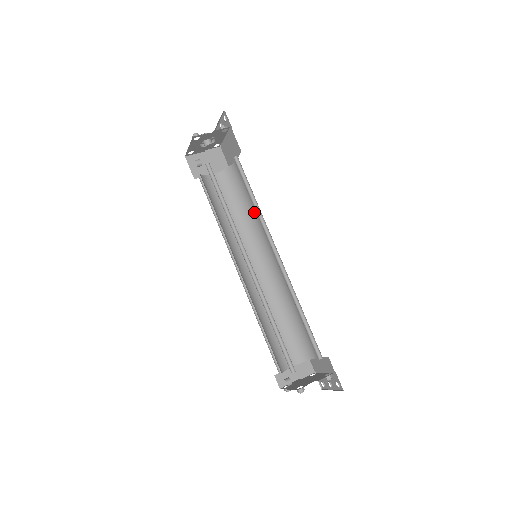
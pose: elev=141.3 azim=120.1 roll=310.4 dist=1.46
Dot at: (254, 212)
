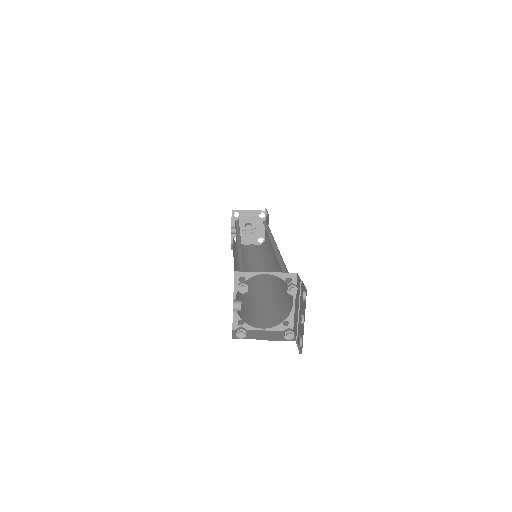
Dot at: (271, 248)
